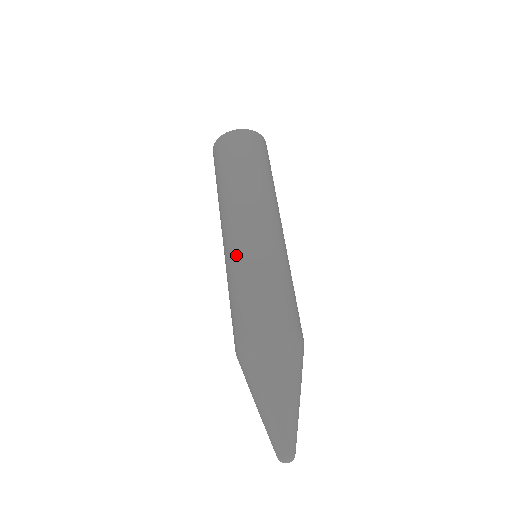
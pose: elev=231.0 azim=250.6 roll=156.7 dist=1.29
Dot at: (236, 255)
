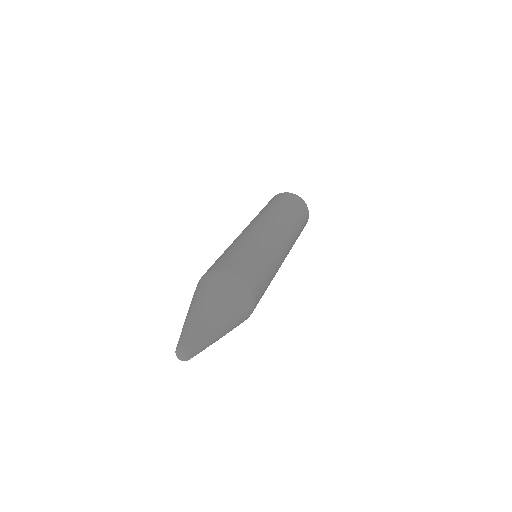
Dot at: (260, 237)
